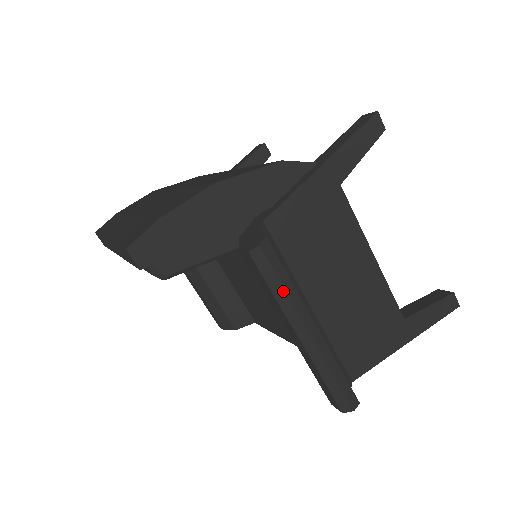
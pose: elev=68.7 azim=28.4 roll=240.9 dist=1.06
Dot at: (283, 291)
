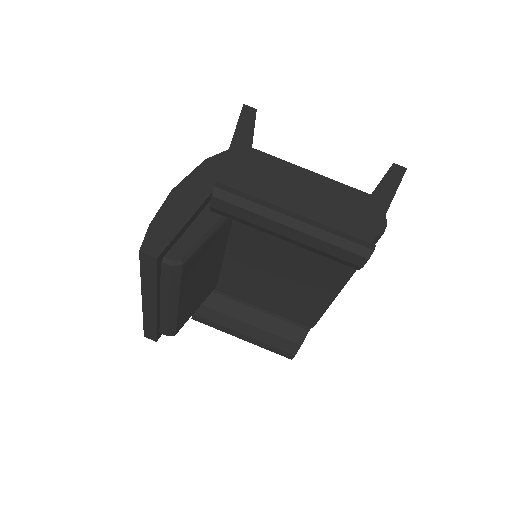
Dot at: (252, 203)
